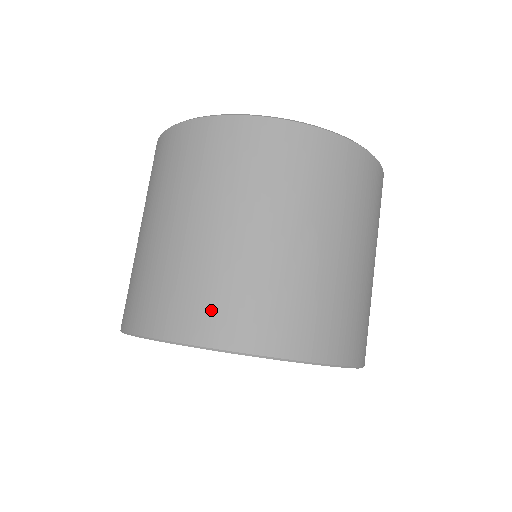
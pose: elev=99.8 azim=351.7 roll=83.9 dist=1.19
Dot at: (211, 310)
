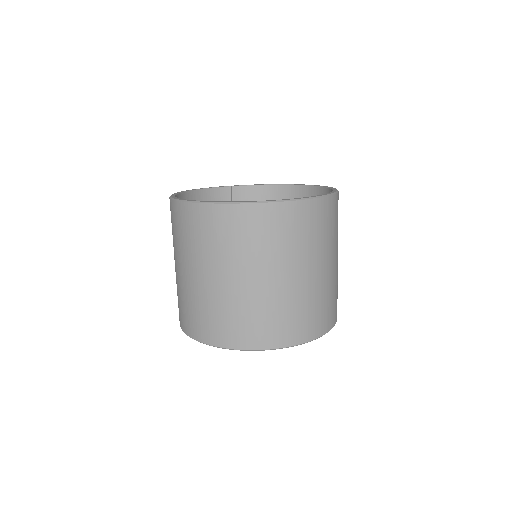
Dot at: (262, 330)
